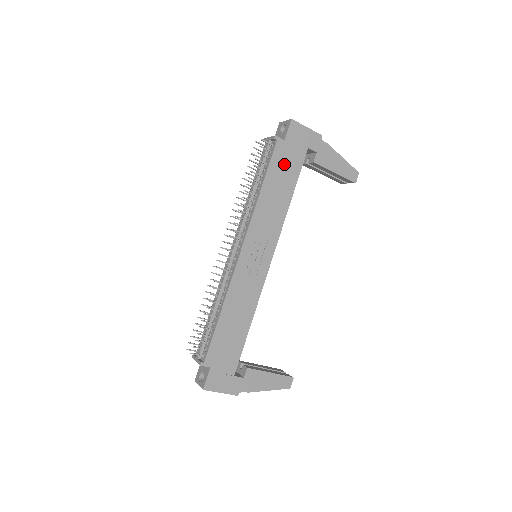
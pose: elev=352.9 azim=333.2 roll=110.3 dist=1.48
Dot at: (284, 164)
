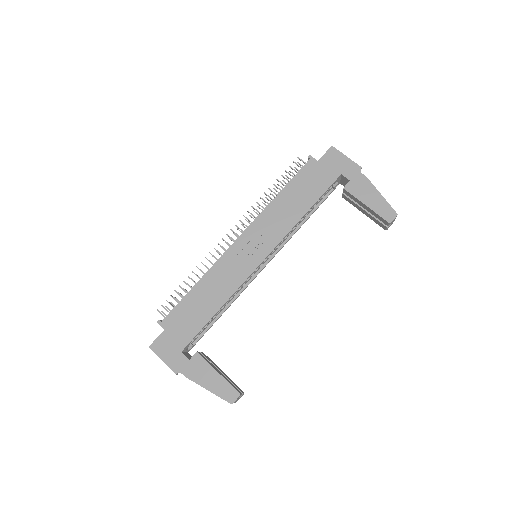
Dot at: (310, 180)
